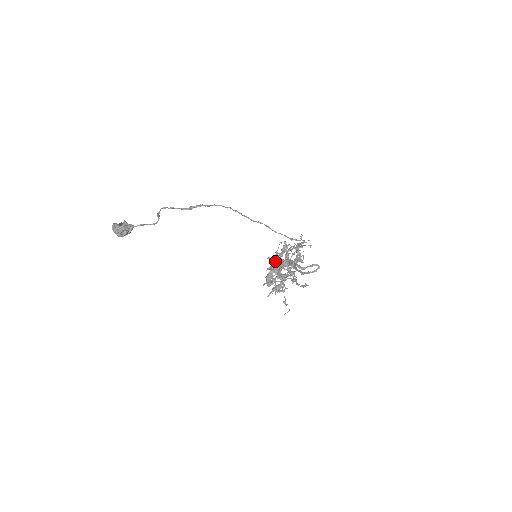
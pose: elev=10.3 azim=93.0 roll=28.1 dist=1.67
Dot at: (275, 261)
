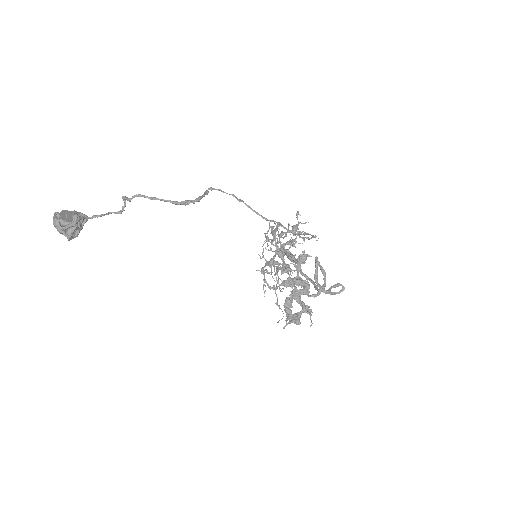
Dot at: (293, 280)
